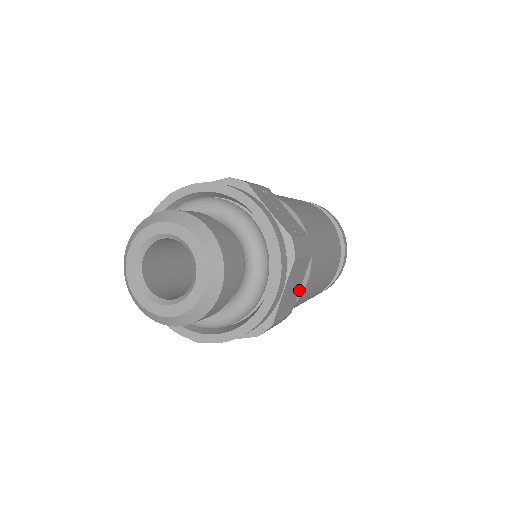
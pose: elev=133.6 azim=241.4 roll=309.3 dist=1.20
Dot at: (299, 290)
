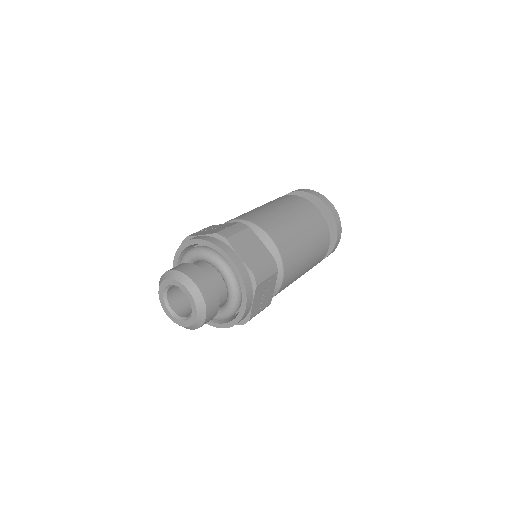
Dot at: occluded
